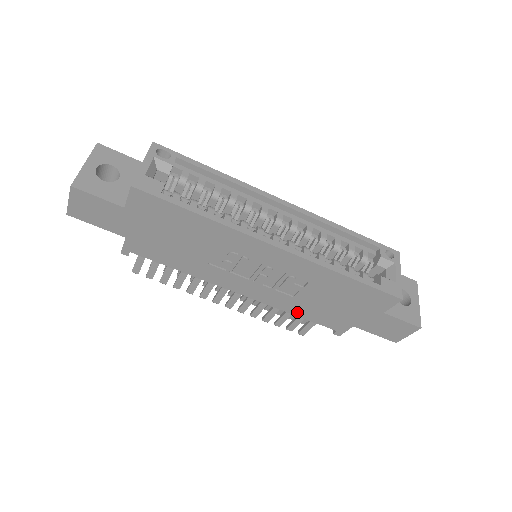
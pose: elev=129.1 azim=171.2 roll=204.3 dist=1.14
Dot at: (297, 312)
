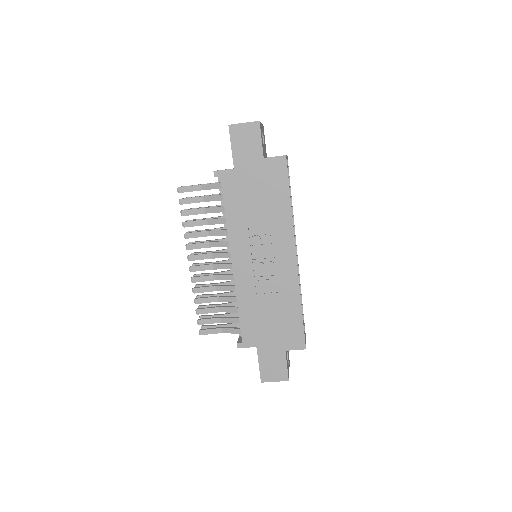
Dot at: (242, 307)
